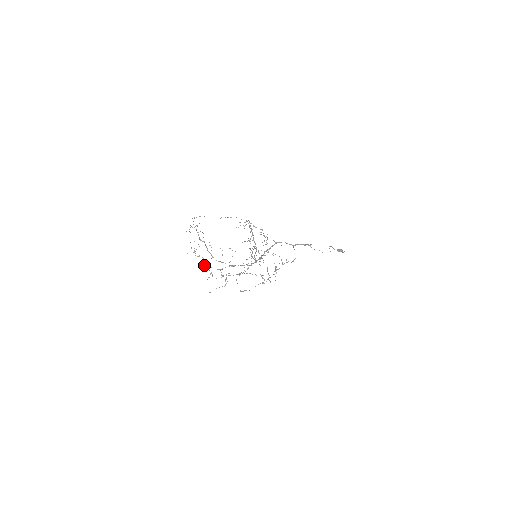
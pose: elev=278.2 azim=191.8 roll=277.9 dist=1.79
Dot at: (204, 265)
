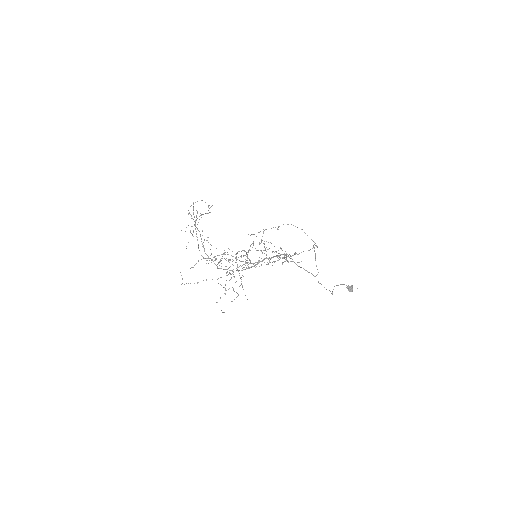
Dot at: occluded
